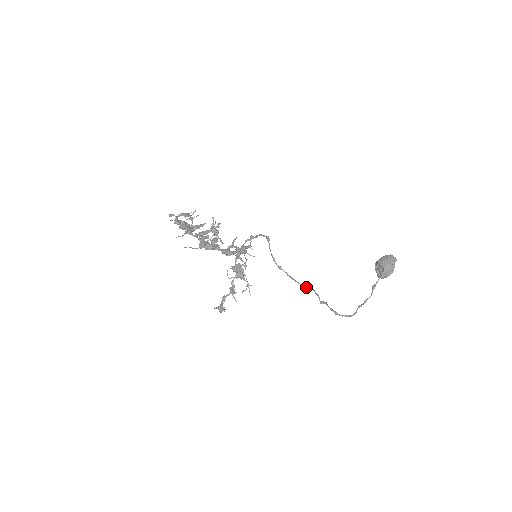
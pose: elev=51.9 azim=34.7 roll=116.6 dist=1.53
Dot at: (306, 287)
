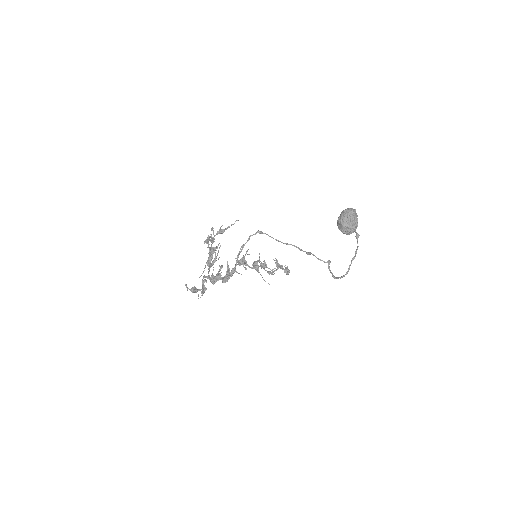
Dot at: (310, 254)
